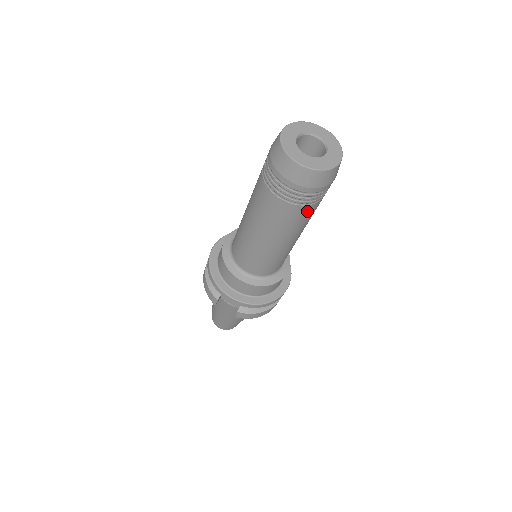
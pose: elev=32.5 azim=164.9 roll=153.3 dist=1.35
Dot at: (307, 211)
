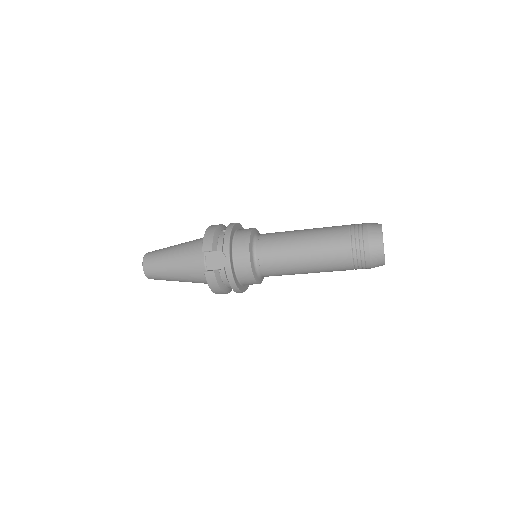
Dot at: (345, 266)
